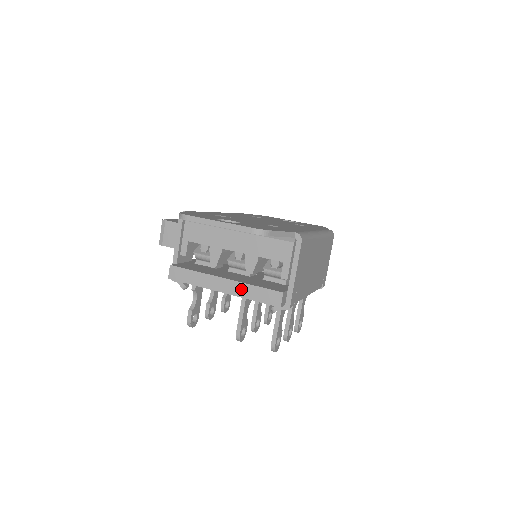
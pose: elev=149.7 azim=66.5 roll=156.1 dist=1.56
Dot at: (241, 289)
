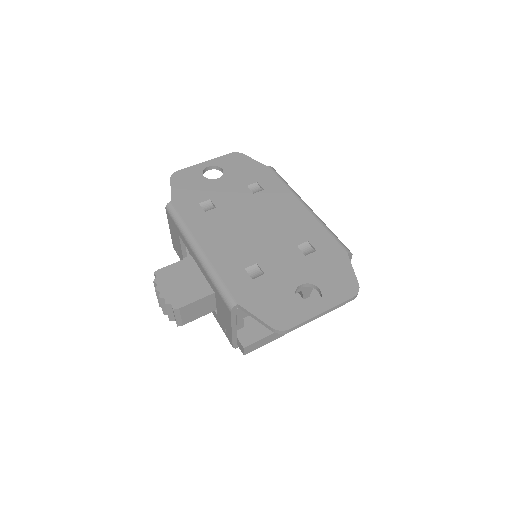
Dot at: occluded
